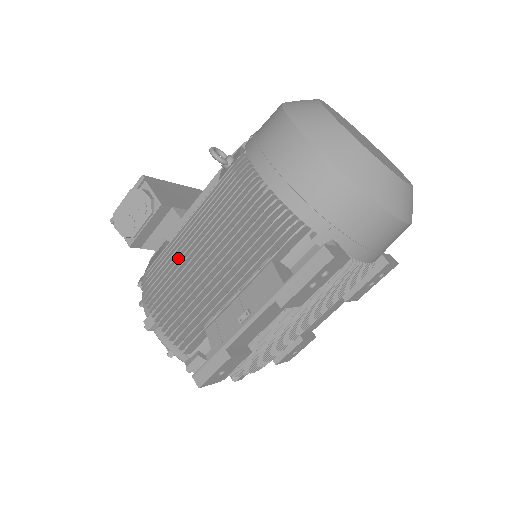
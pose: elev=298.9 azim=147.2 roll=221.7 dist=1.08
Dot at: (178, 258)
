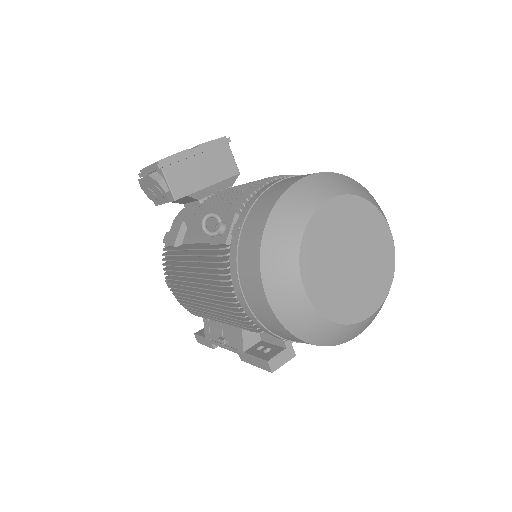
Dot at: (183, 270)
